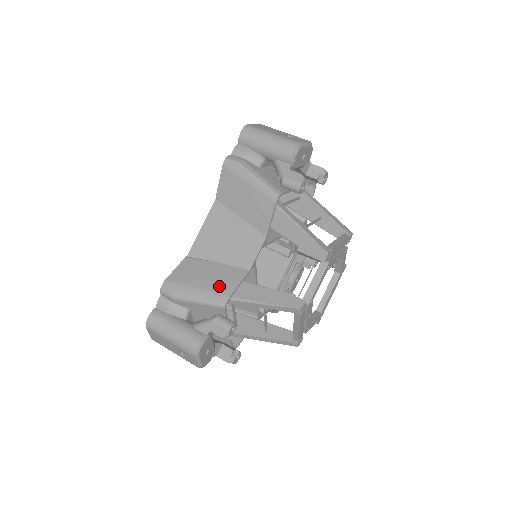
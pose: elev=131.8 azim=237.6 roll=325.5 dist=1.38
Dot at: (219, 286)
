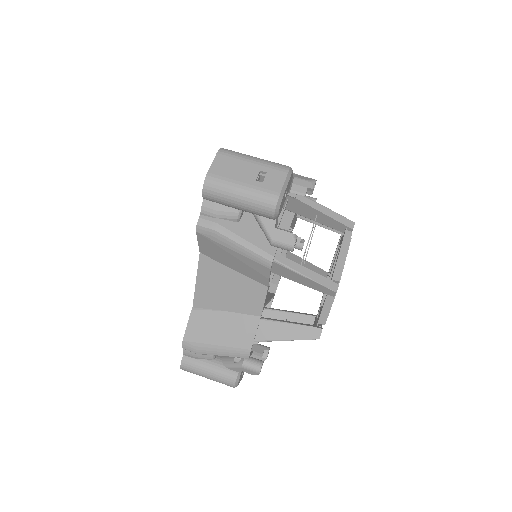
Dot at: (237, 340)
